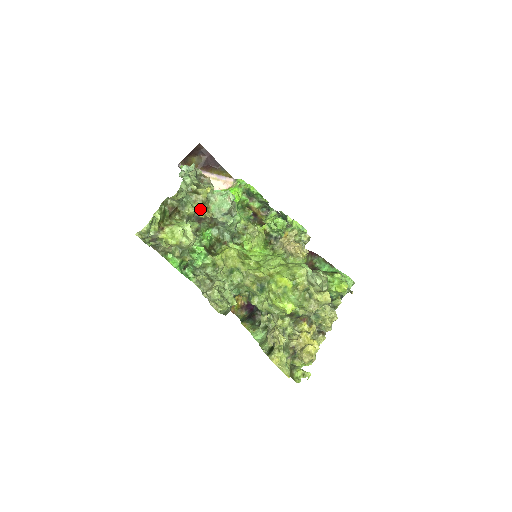
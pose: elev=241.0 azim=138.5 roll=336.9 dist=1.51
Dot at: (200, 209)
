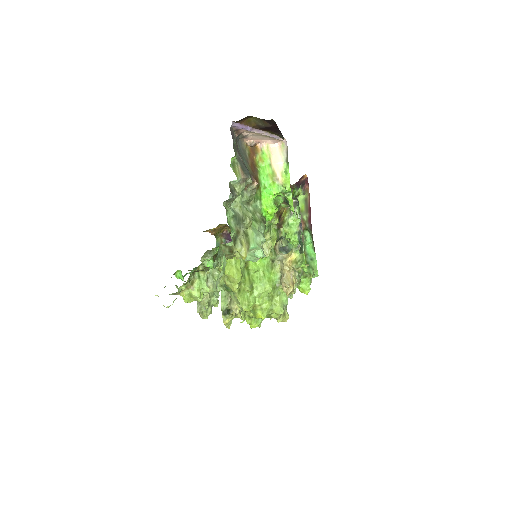
Dot at: occluded
